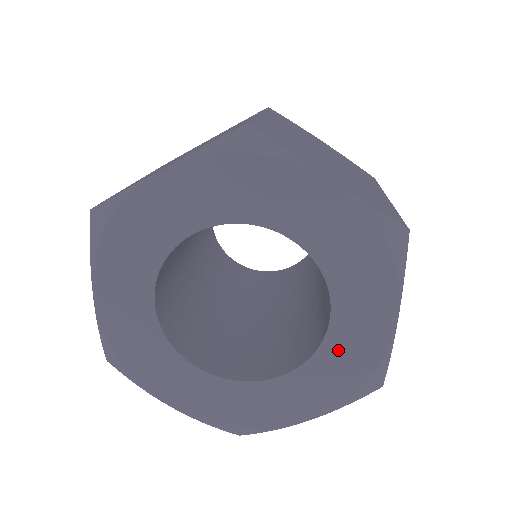
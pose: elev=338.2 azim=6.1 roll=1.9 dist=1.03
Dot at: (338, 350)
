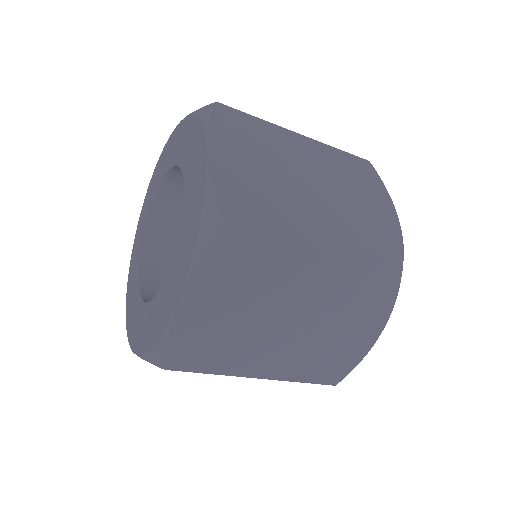
Dot at: (188, 212)
